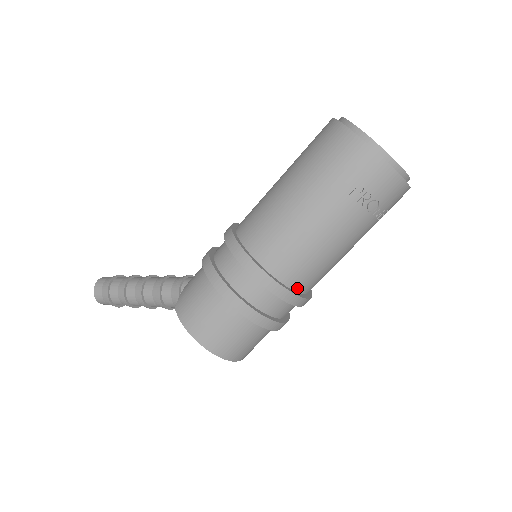
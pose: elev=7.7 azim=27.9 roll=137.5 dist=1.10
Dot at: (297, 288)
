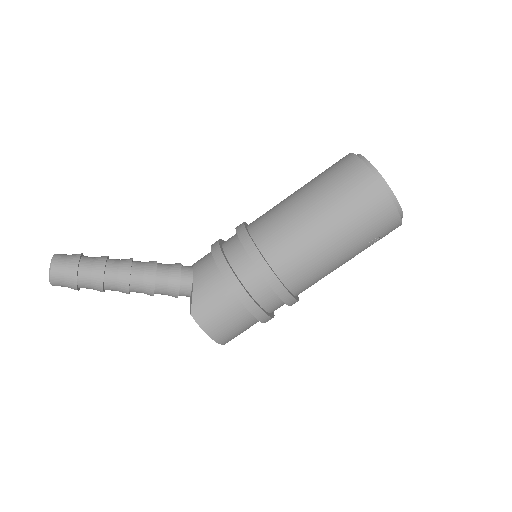
Dot at: occluded
